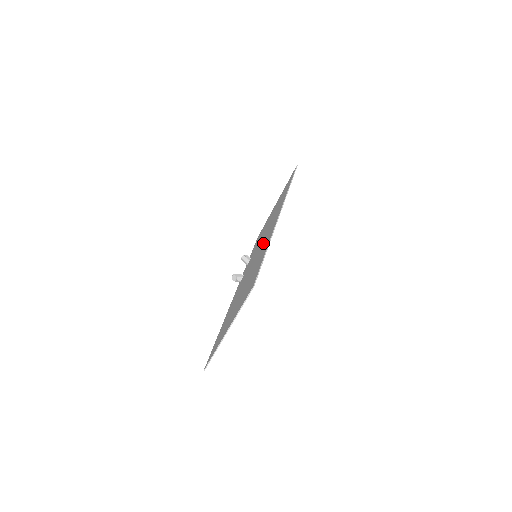
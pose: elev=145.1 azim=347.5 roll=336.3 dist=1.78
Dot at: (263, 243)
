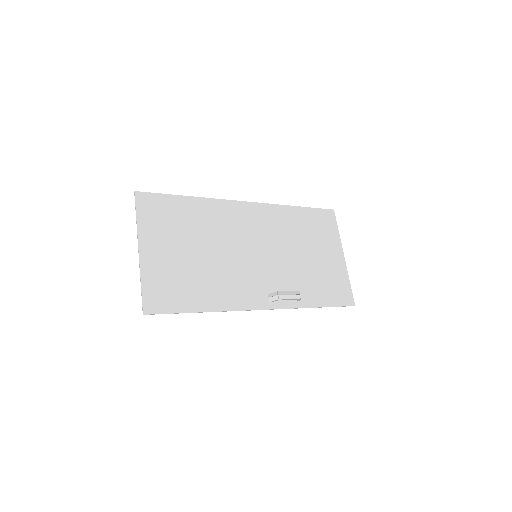
Dot at: (242, 232)
